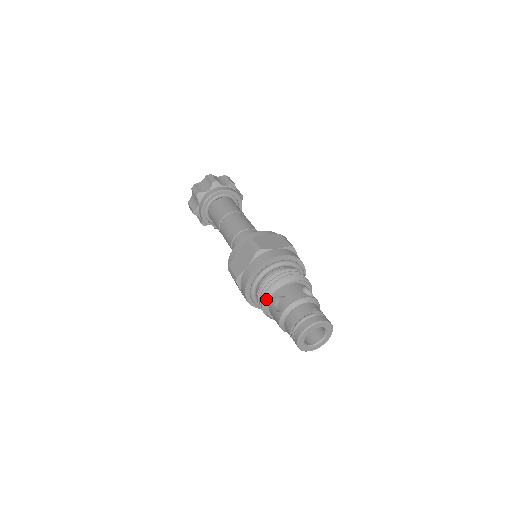
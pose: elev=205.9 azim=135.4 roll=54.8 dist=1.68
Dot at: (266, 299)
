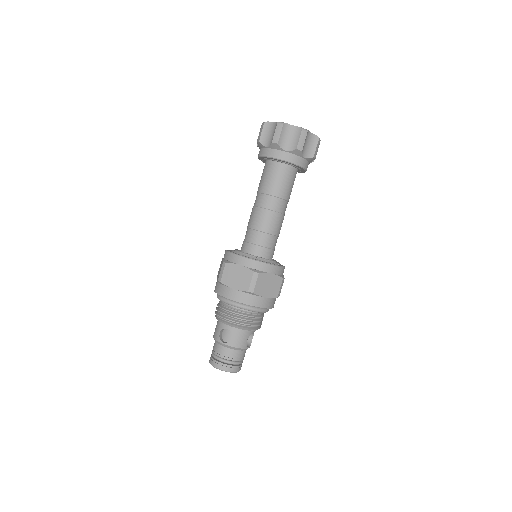
Dot at: (222, 321)
